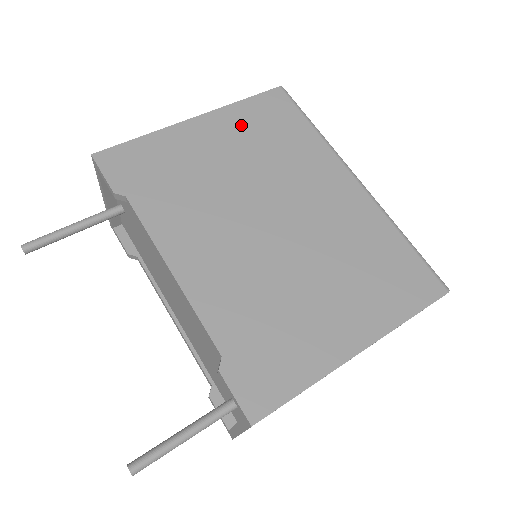
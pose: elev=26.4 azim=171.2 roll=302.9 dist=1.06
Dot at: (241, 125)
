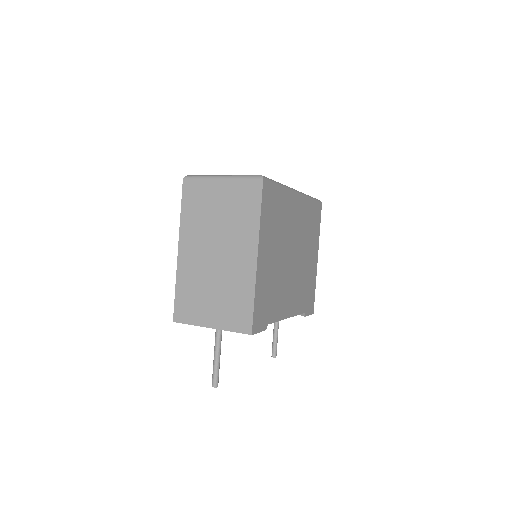
Dot at: (268, 231)
